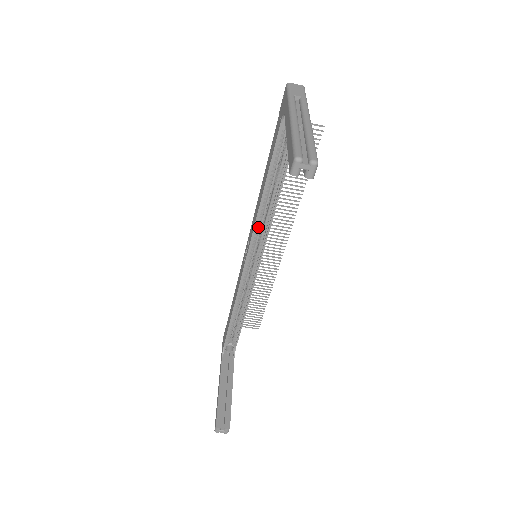
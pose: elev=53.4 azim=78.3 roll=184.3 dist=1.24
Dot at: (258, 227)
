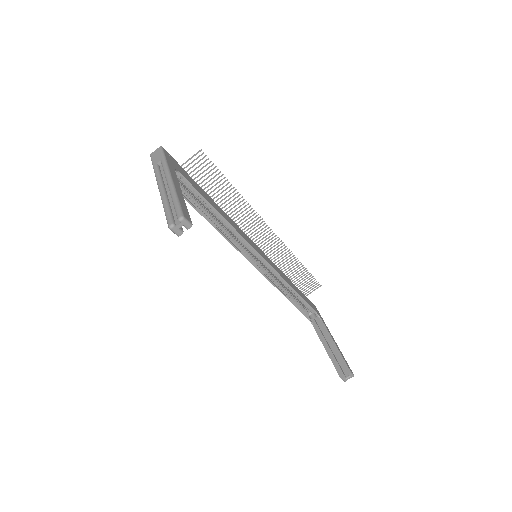
Dot at: (235, 242)
